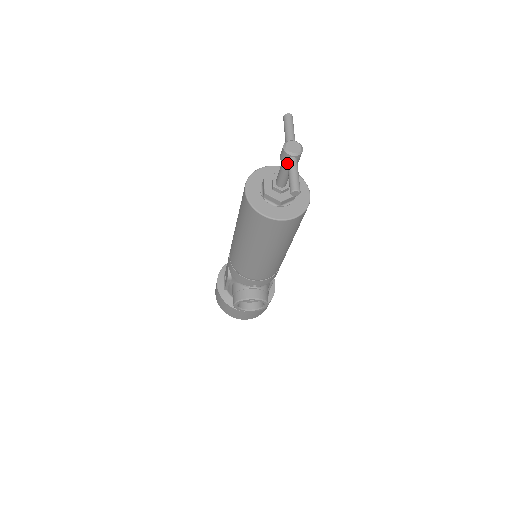
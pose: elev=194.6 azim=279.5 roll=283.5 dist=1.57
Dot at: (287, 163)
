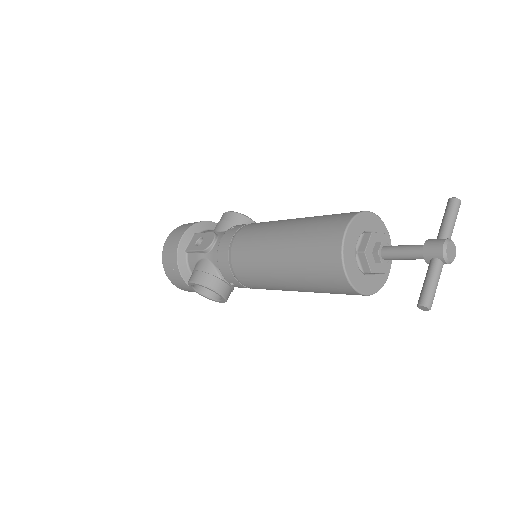
Dot at: (433, 262)
